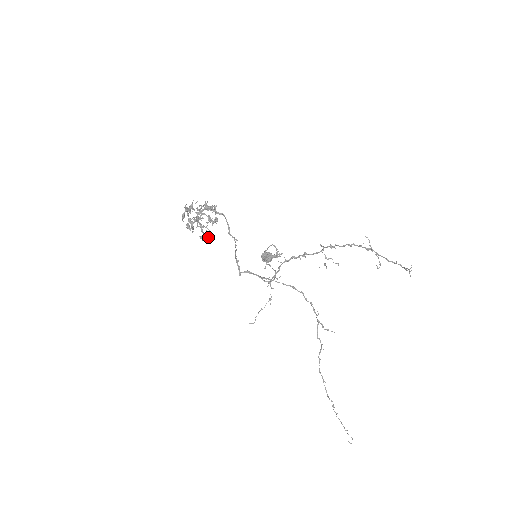
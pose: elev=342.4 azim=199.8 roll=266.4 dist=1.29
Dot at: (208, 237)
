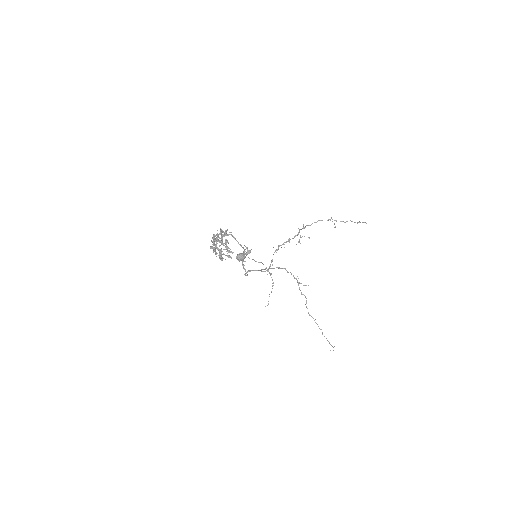
Dot at: (228, 256)
